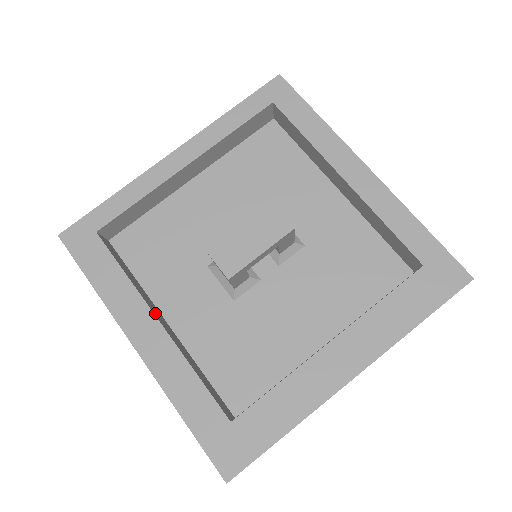
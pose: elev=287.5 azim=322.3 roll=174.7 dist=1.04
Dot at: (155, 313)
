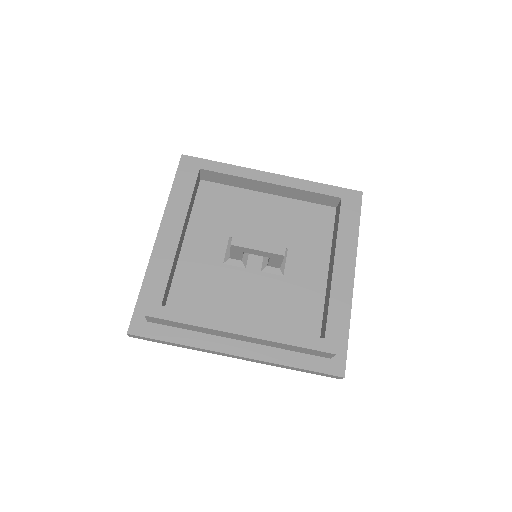
Dot at: (184, 228)
